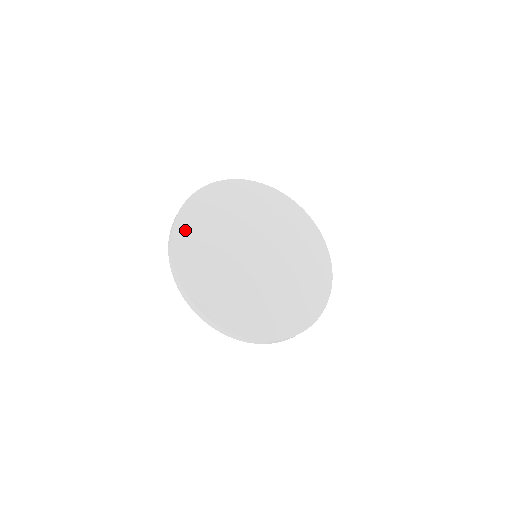
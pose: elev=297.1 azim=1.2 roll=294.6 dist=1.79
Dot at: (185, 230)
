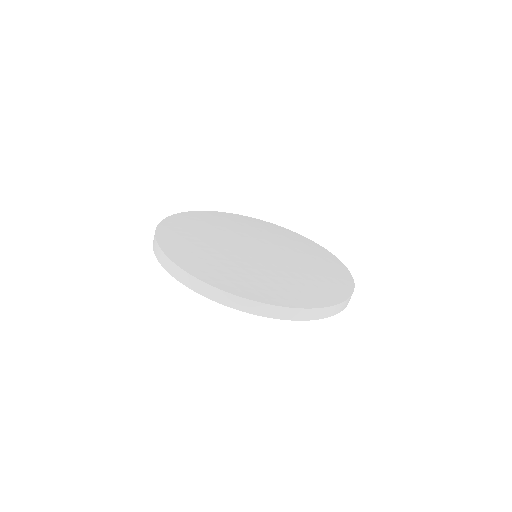
Dot at: (208, 214)
